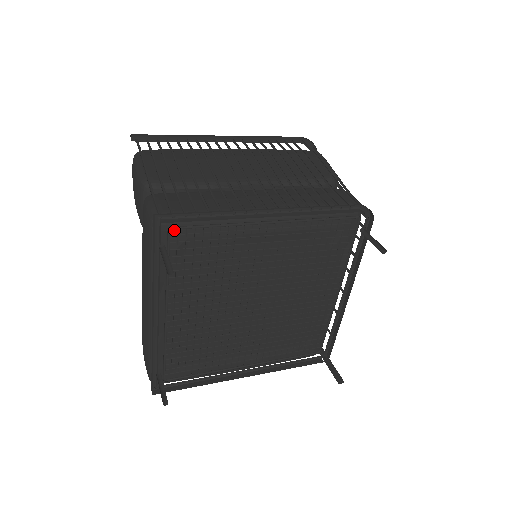
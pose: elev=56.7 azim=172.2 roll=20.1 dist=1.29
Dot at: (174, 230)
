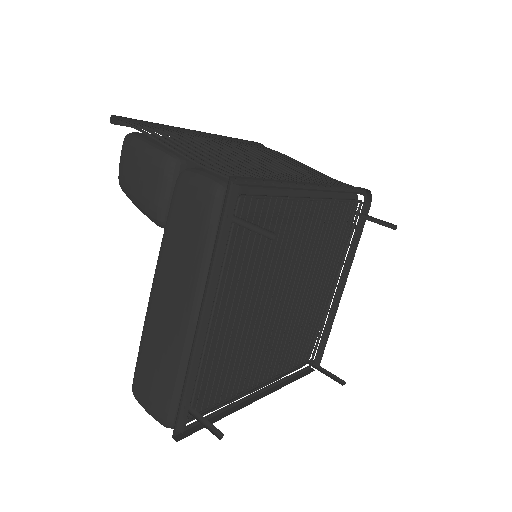
Dot at: (239, 200)
